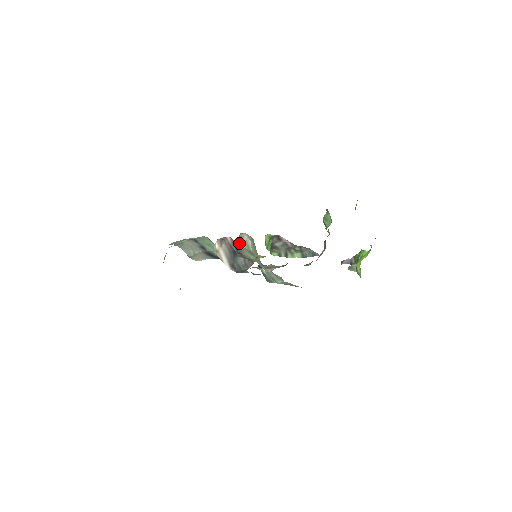
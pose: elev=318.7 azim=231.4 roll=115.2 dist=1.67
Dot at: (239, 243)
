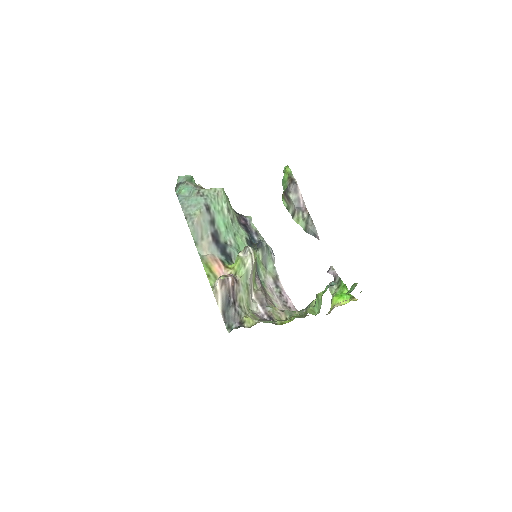
Dot at: (241, 269)
